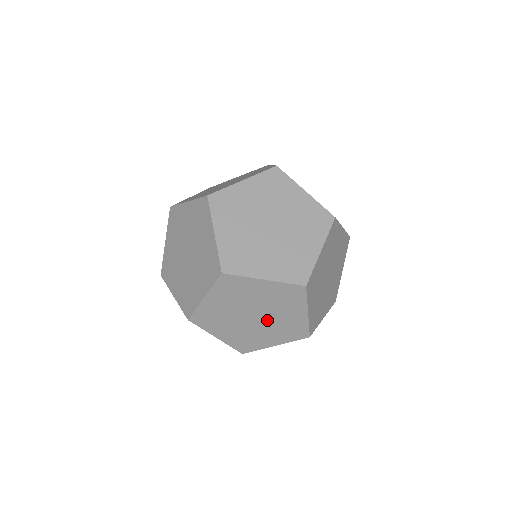
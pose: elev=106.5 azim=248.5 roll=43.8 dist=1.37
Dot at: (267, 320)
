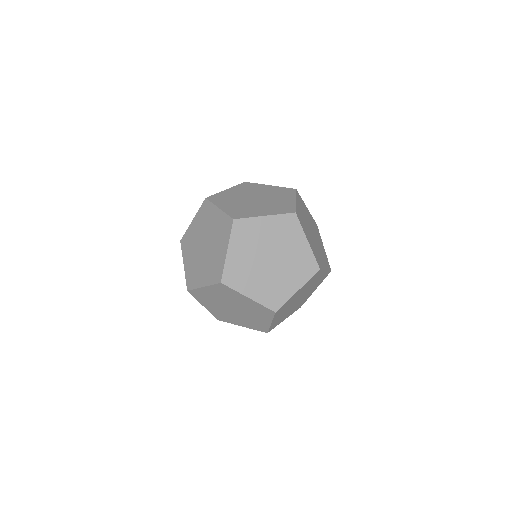
Dot at: (307, 292)
